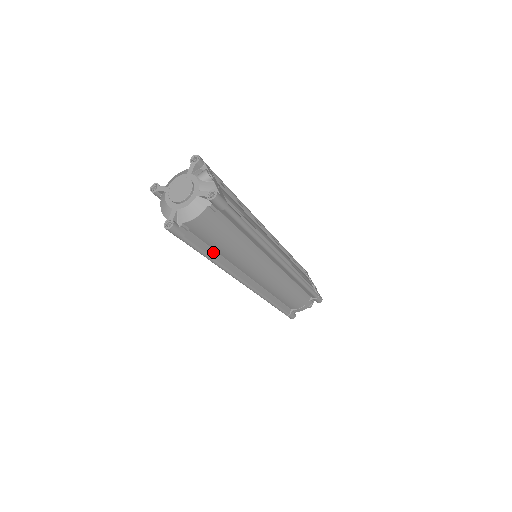
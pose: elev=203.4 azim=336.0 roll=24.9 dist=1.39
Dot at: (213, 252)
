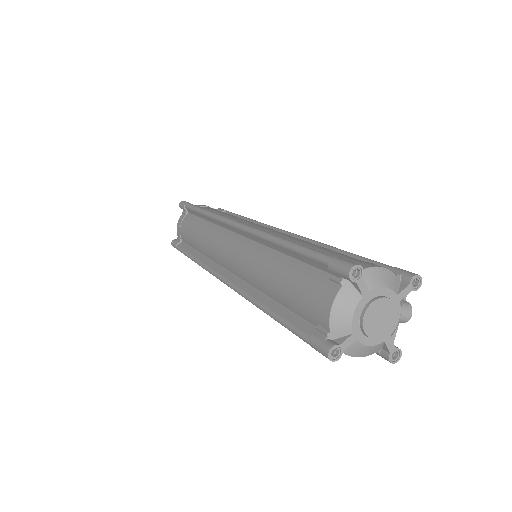
Dot at: occluded
